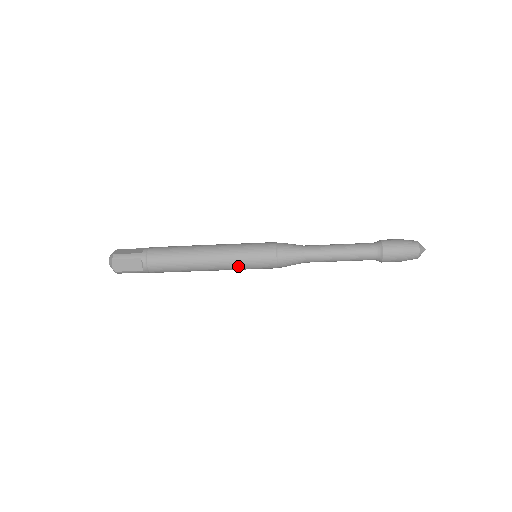
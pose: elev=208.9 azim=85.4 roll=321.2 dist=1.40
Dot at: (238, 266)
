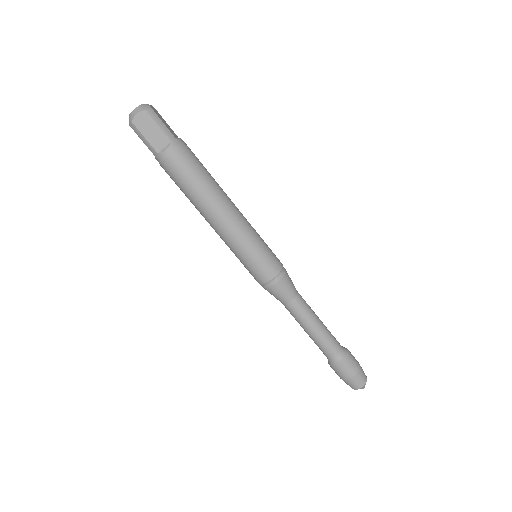
Dot at: (238, 248)
